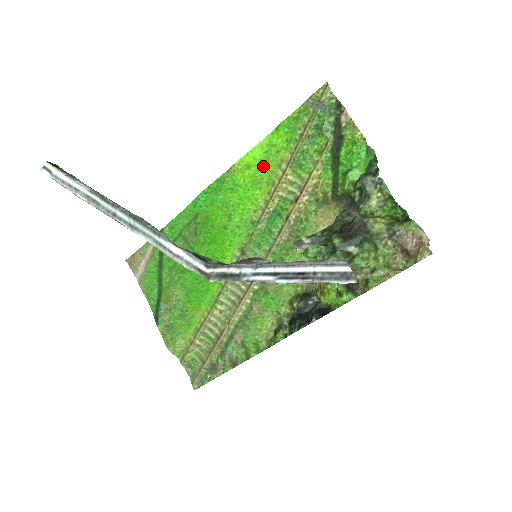
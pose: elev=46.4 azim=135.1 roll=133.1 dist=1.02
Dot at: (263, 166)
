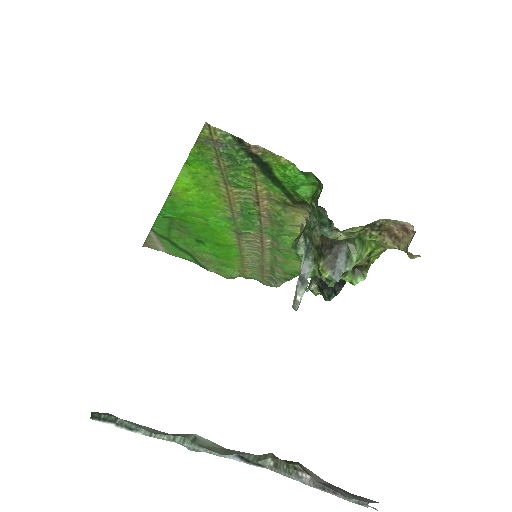
Dot at: (201, 187)
